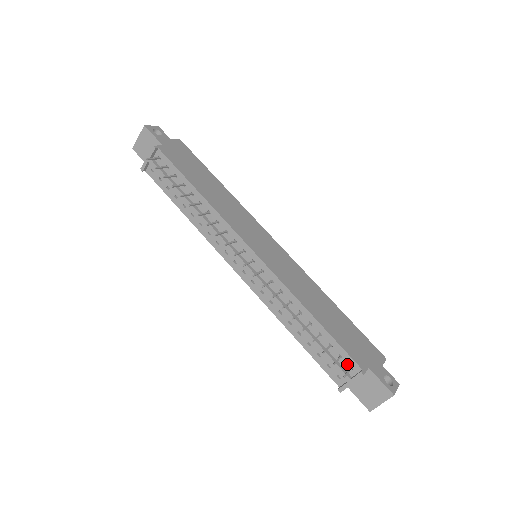
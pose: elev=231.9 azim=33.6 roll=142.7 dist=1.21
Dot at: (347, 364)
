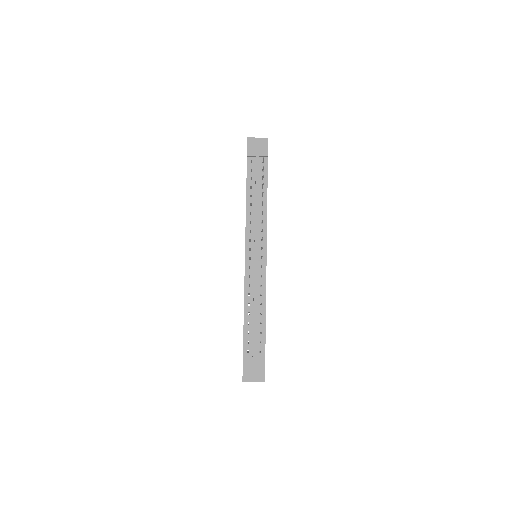
Dot at: (260, 349)
